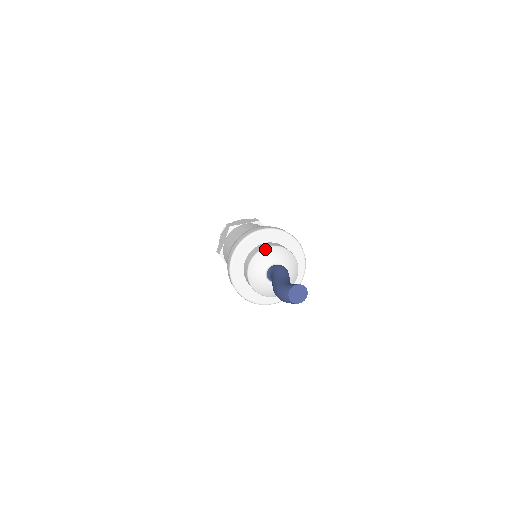
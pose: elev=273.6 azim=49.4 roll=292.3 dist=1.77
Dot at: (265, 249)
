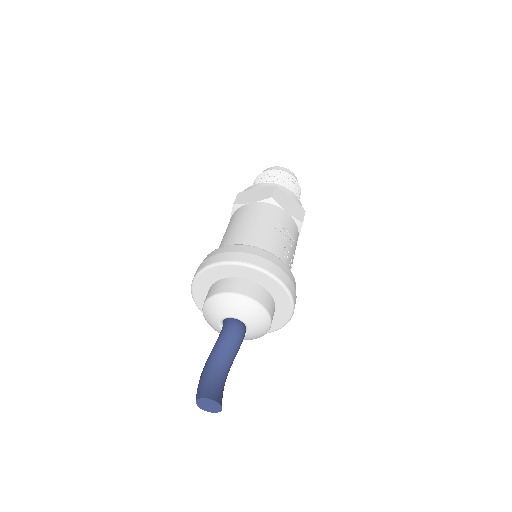
Dot at: (216, 296)
